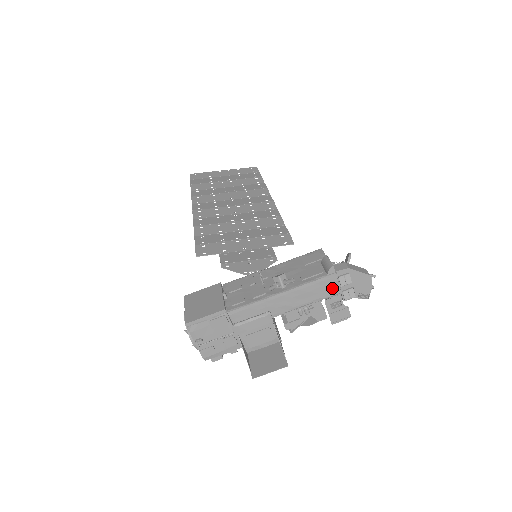
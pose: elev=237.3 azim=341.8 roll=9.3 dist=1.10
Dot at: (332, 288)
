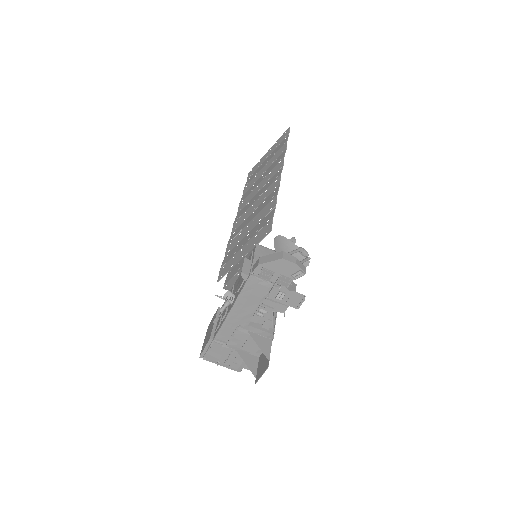
Dot at: (261, 287)
